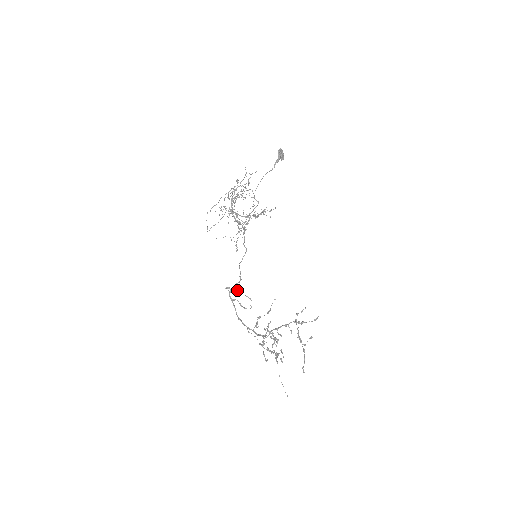
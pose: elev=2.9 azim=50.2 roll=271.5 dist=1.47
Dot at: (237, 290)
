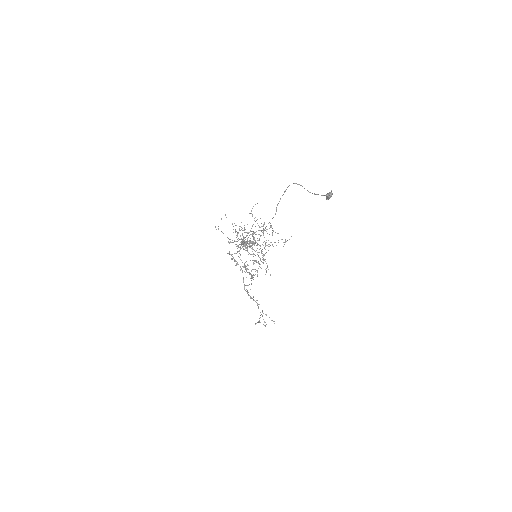
Dot at: (237, 245)
